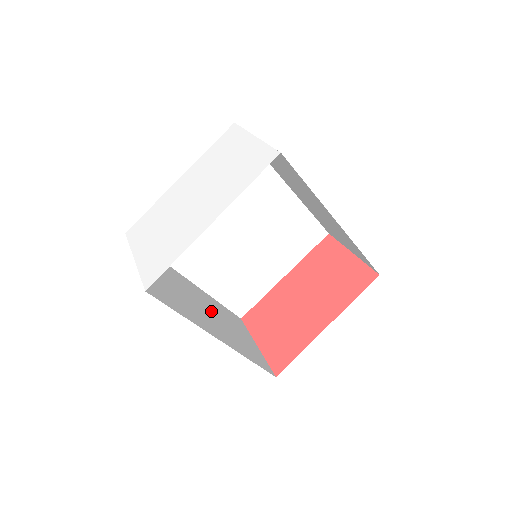
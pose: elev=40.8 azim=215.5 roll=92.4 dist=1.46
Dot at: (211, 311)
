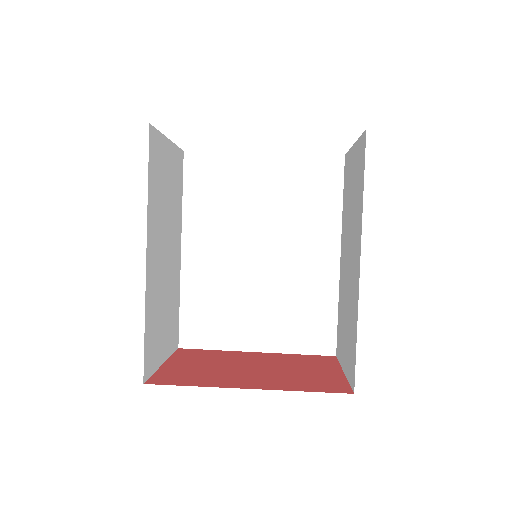
Dot at: (168, 270)
